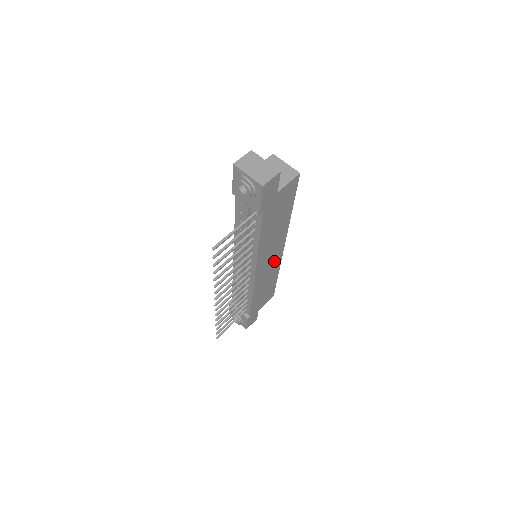
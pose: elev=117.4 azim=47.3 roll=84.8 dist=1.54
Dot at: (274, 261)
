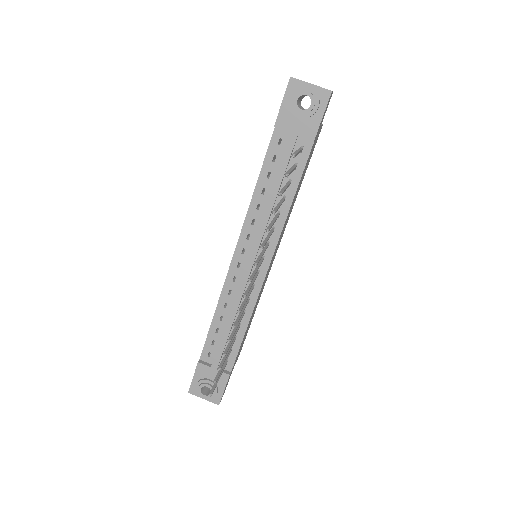
Dot at: occluded
